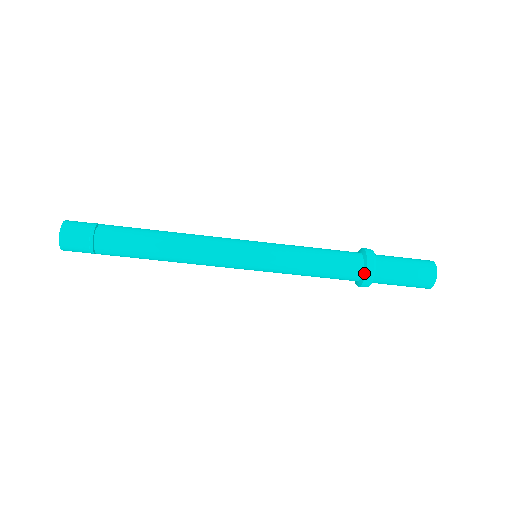
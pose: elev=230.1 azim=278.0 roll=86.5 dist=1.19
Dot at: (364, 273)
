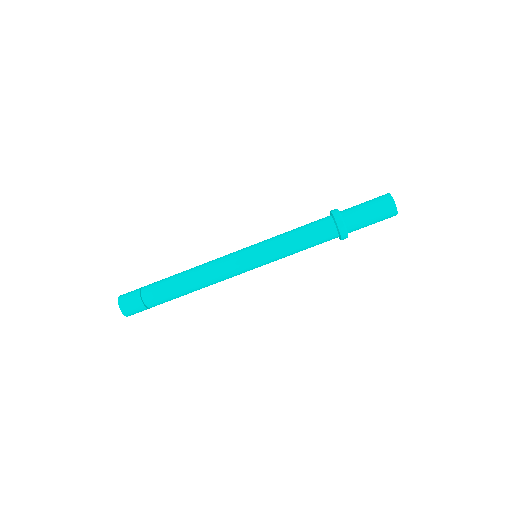
Dot at: (337, 227)
